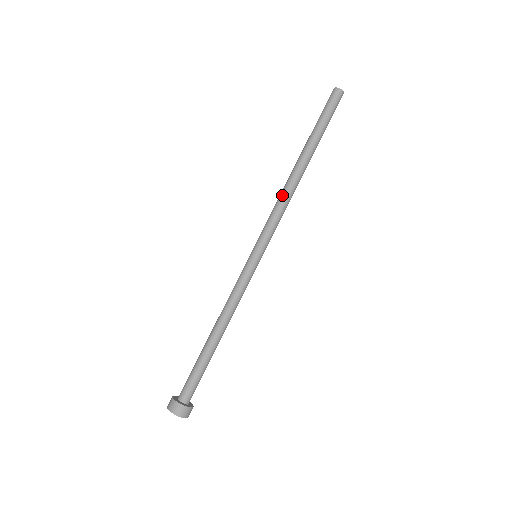
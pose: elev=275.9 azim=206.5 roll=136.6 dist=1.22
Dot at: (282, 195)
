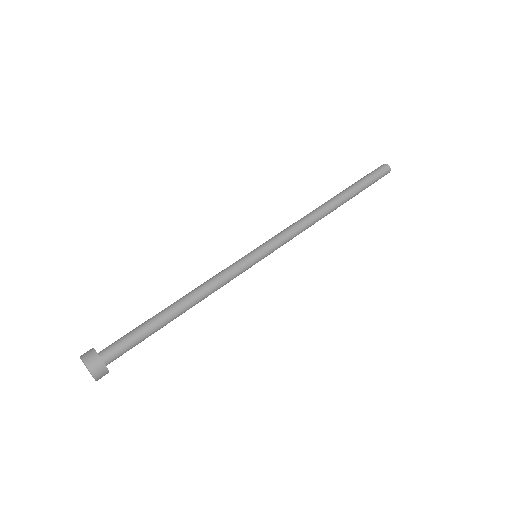
Dot at: (302, 218)
